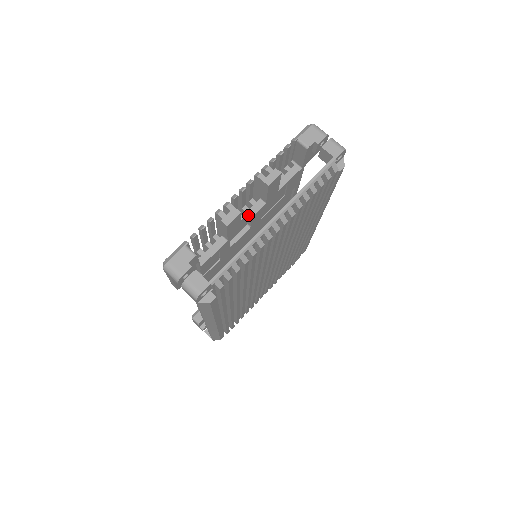
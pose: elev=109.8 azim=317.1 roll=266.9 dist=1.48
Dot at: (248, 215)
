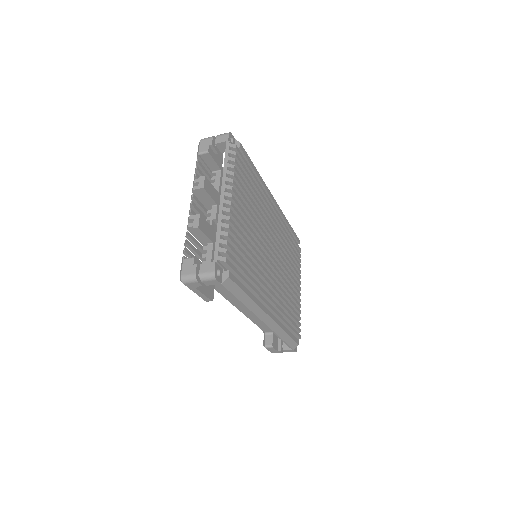
Dot at: (213, 221)
